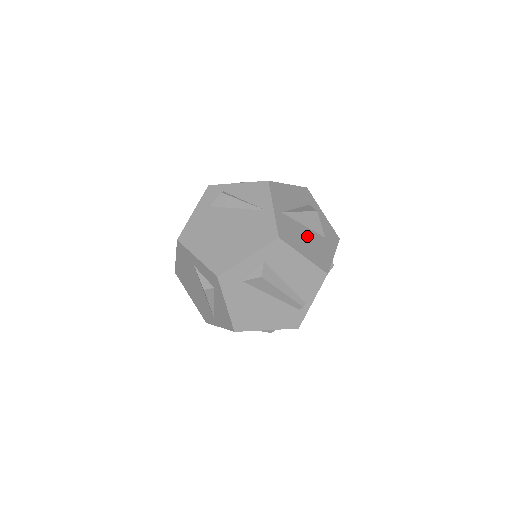
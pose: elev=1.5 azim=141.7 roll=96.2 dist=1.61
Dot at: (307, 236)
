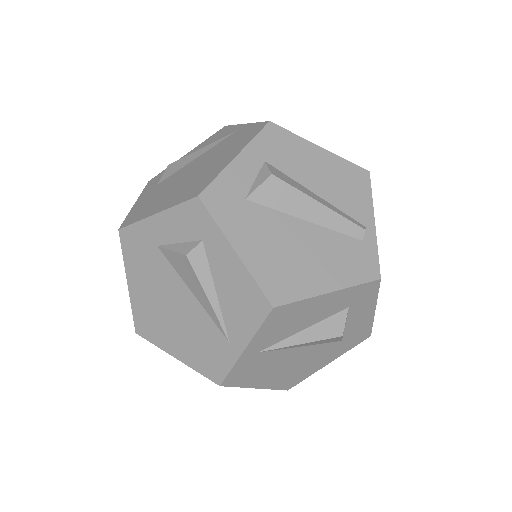
Dot at: occluded
